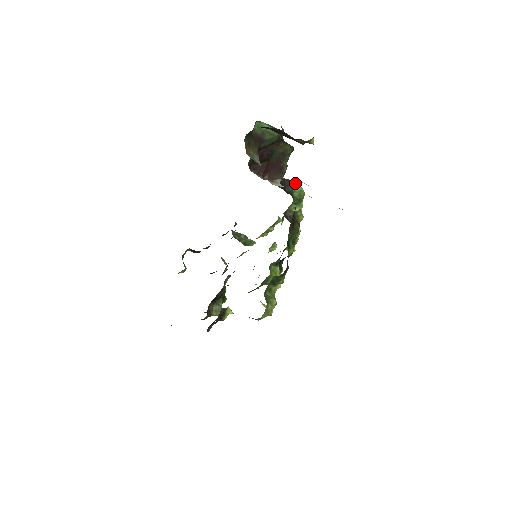
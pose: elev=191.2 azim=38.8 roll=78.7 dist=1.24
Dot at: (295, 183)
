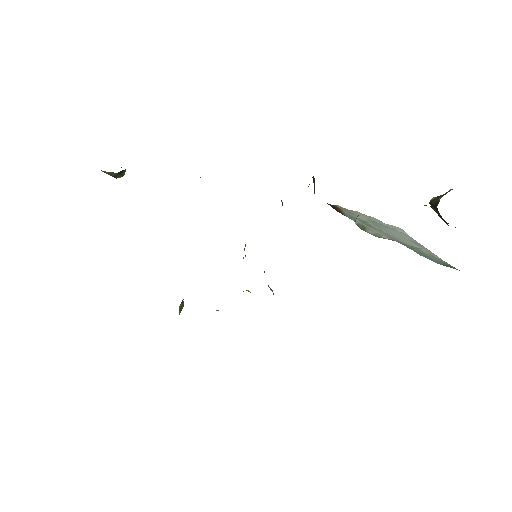
Dot at: occluded
